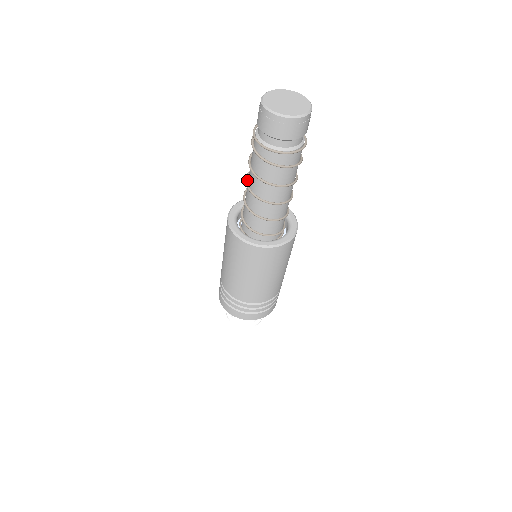
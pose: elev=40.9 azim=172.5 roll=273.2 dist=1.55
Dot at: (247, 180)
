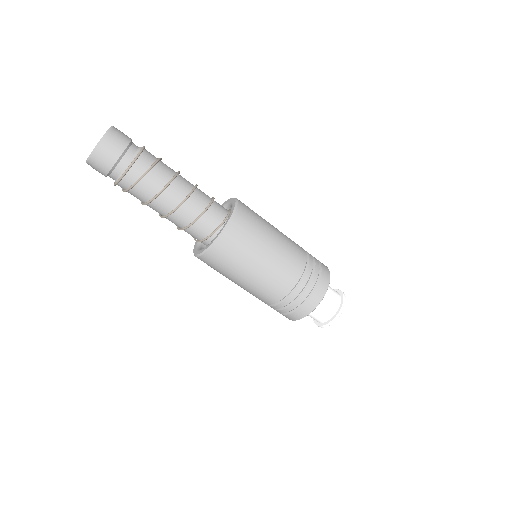
Dot at: (160, 215)
